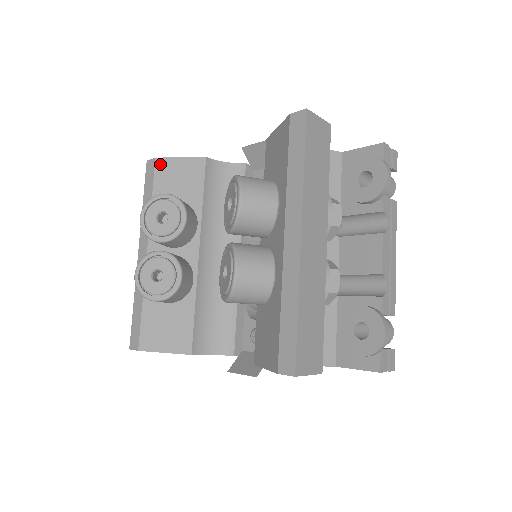
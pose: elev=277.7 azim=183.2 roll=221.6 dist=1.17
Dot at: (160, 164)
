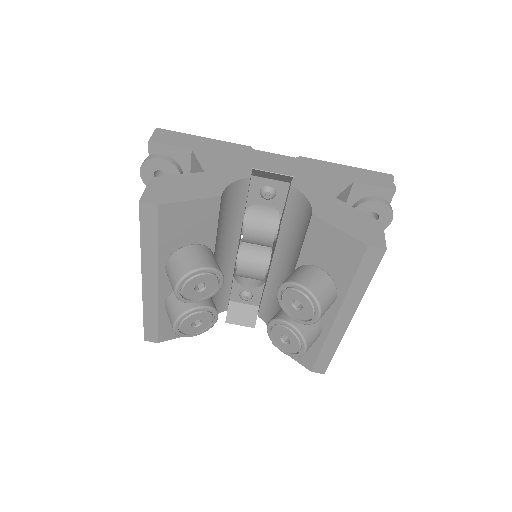
Dot at: (165, 211)
